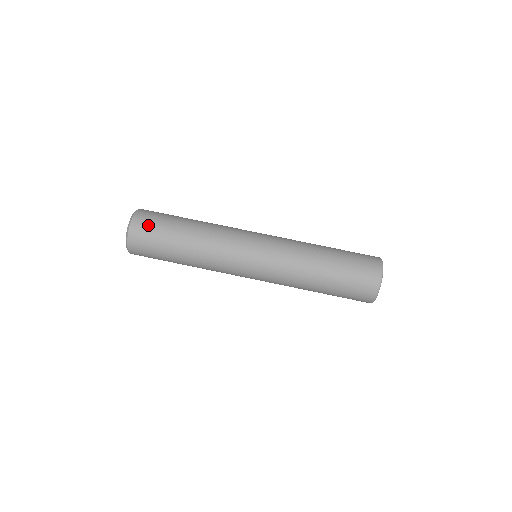
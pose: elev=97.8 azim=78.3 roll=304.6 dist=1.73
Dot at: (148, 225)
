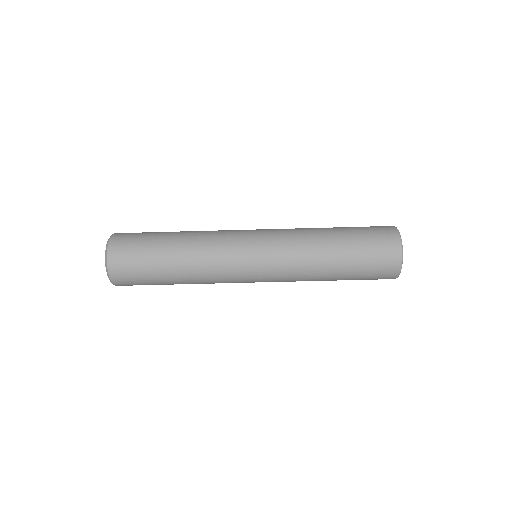
Dot at: (127, 259)
